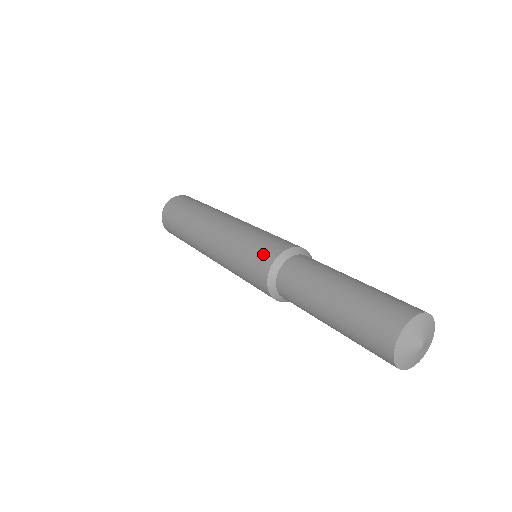
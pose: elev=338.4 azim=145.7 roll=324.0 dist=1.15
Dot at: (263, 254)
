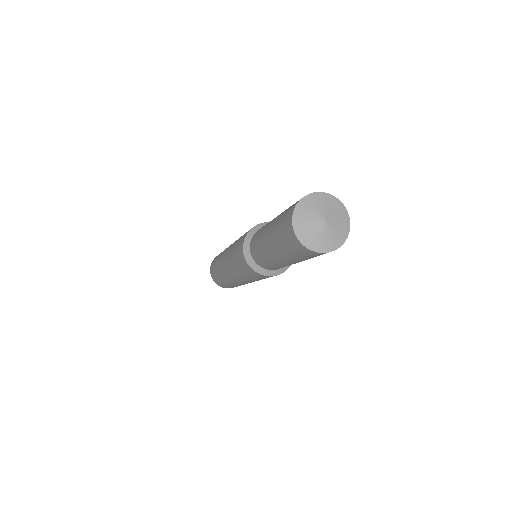
Dot at: (239, 254)
